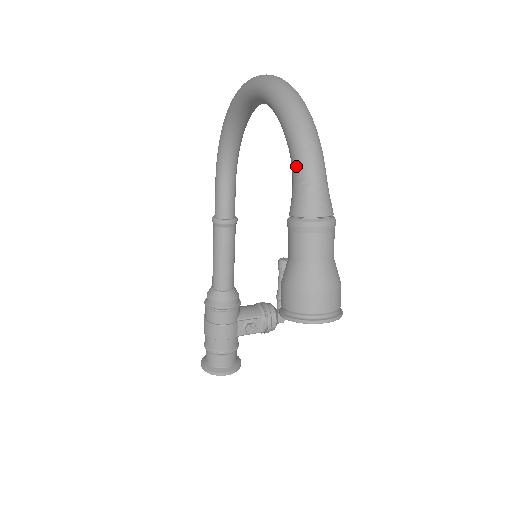
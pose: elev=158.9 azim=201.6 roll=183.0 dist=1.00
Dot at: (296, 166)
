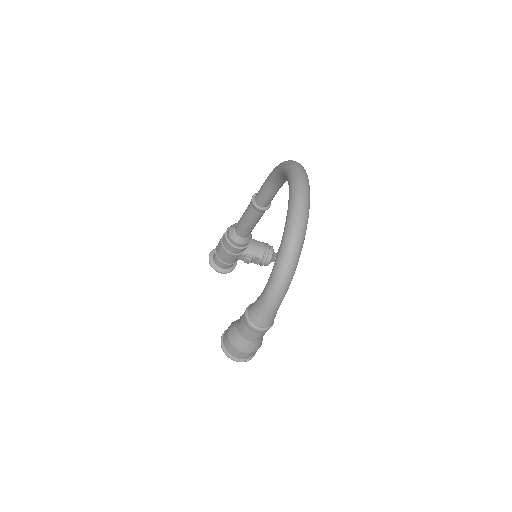
Dot at: (263, 295)
